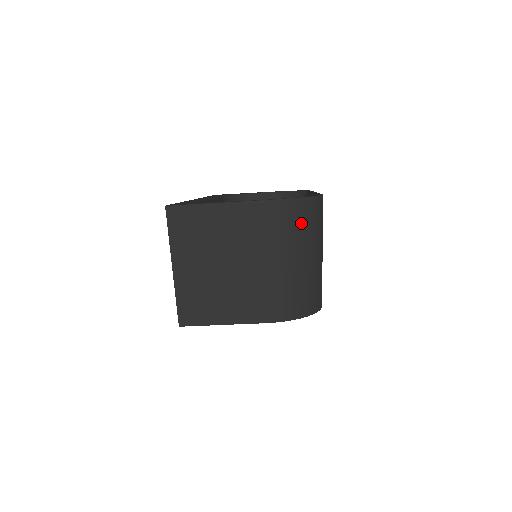
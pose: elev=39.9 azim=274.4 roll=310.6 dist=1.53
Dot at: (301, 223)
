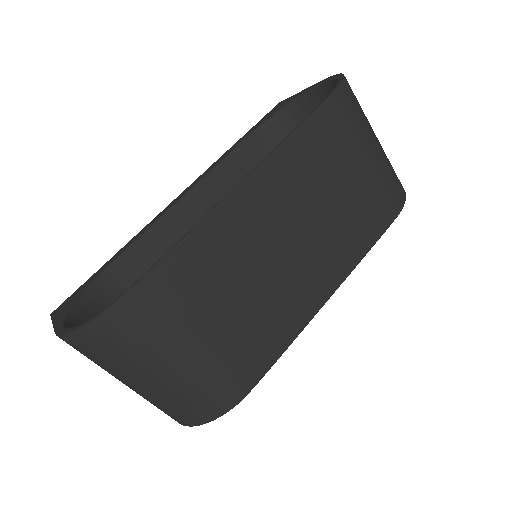
Dot at: (103, 352)
